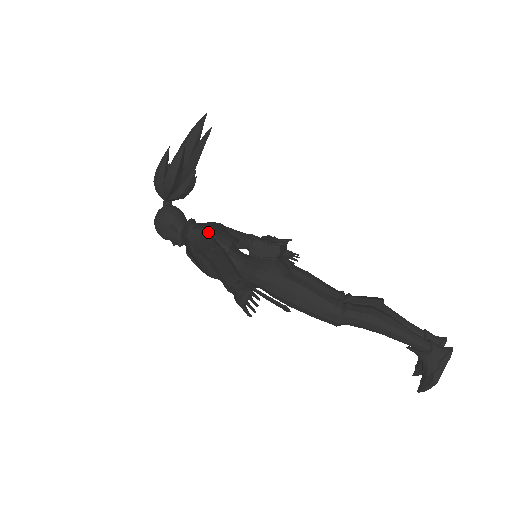
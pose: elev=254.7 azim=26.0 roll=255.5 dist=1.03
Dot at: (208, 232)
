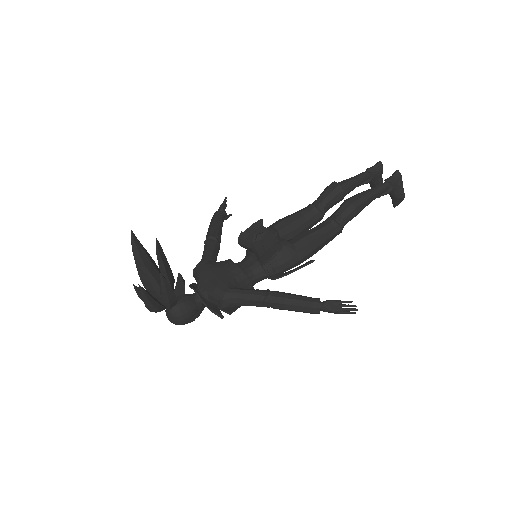
Dot at: (234, 291)
